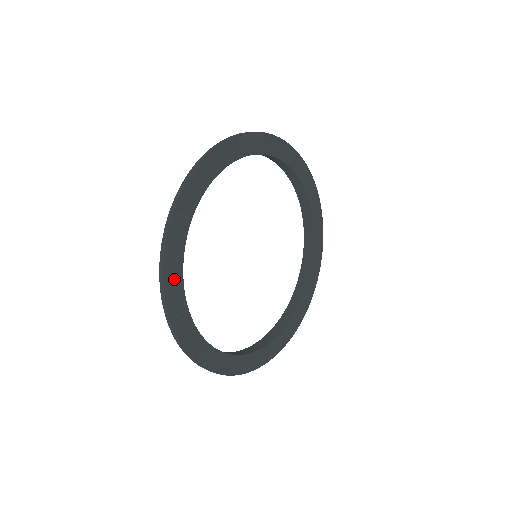
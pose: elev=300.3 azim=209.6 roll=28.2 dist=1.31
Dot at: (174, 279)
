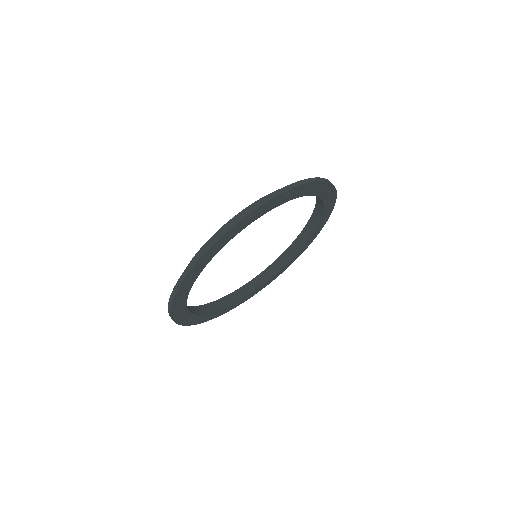
Dot at: (210, 254)
